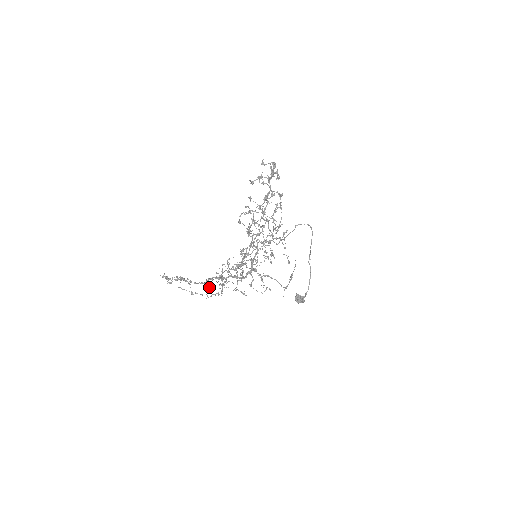
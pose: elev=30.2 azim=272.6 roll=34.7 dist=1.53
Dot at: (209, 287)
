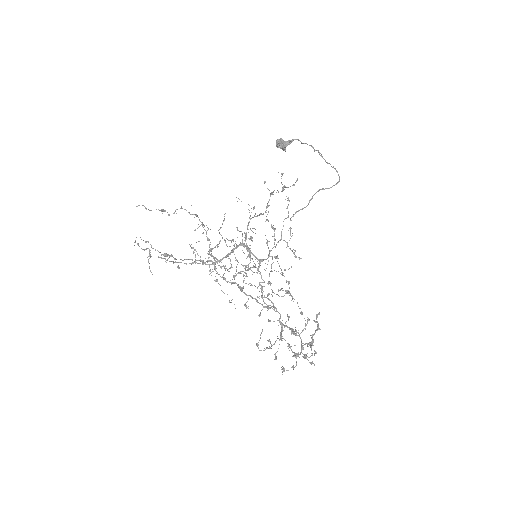
Dot at: occluded
